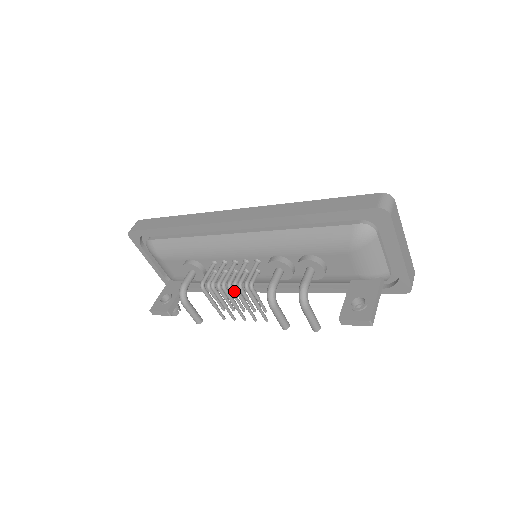
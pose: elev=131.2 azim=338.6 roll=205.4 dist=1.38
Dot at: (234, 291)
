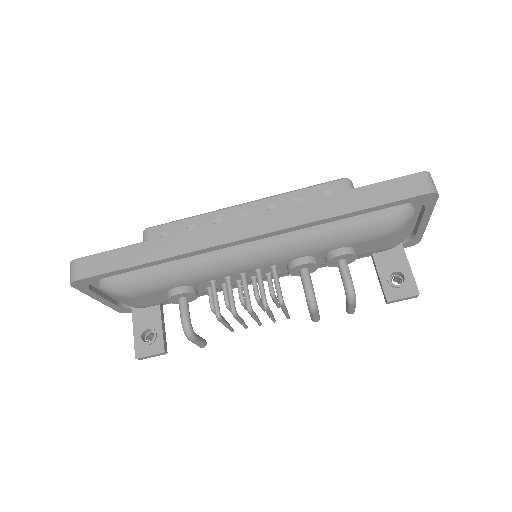
Dot at: occluded
